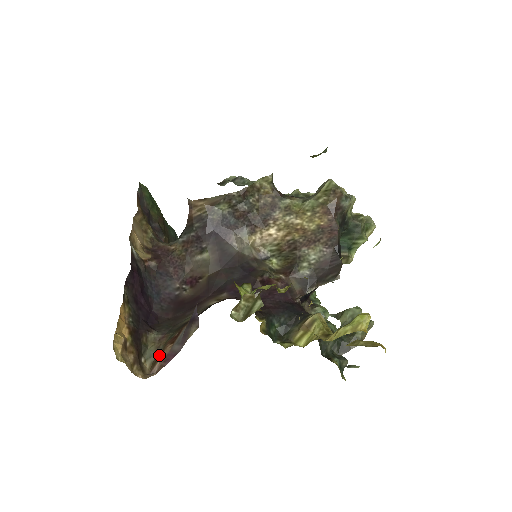
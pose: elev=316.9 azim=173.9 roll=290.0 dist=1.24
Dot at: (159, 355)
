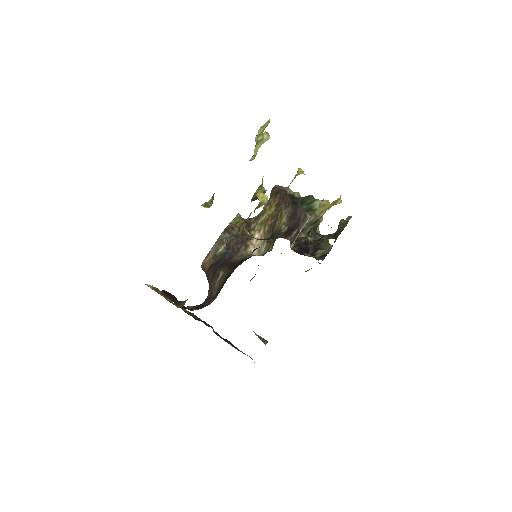
Dot at: occluded
